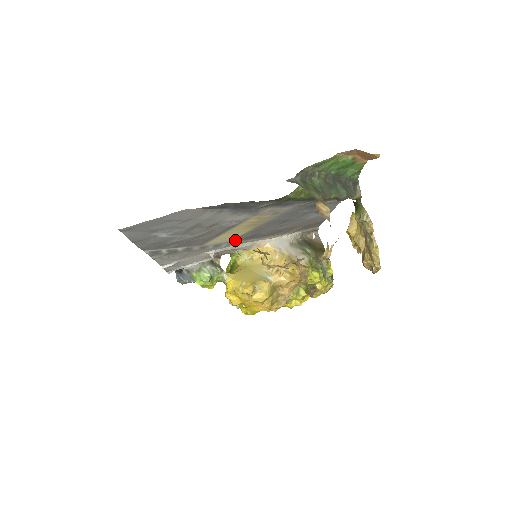
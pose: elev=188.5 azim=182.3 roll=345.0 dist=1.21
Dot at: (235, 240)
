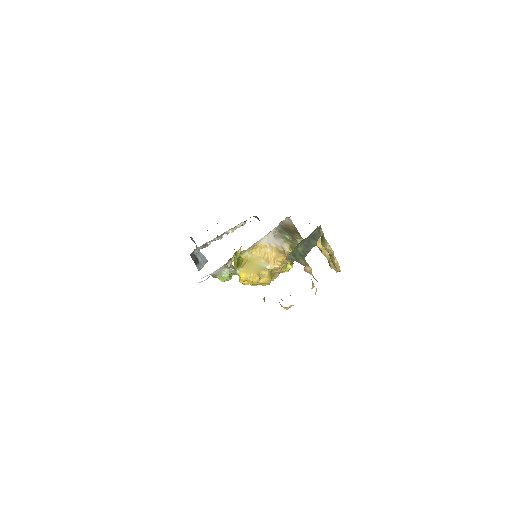
Dot at: occluded
